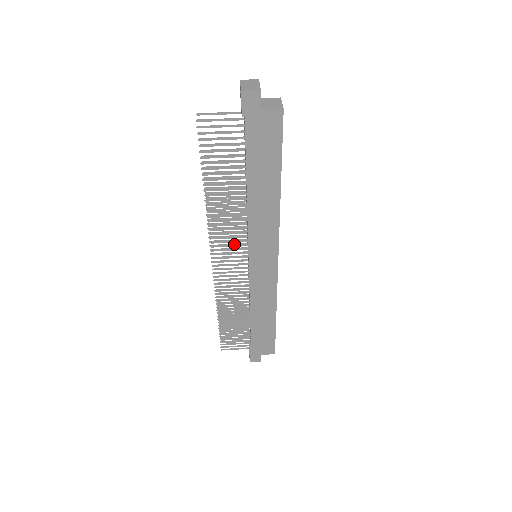
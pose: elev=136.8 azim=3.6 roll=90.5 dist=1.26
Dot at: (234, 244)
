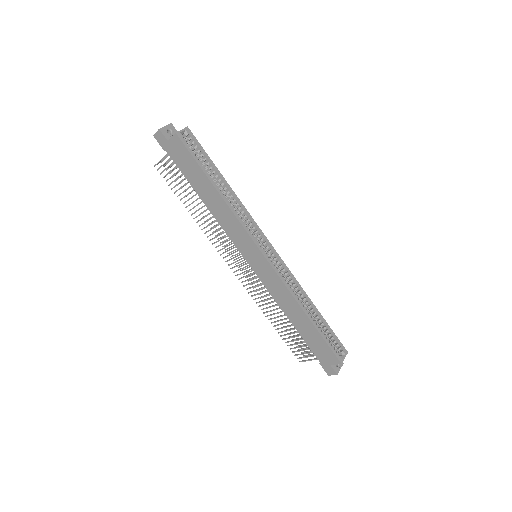
Dot at: (231, 248)
